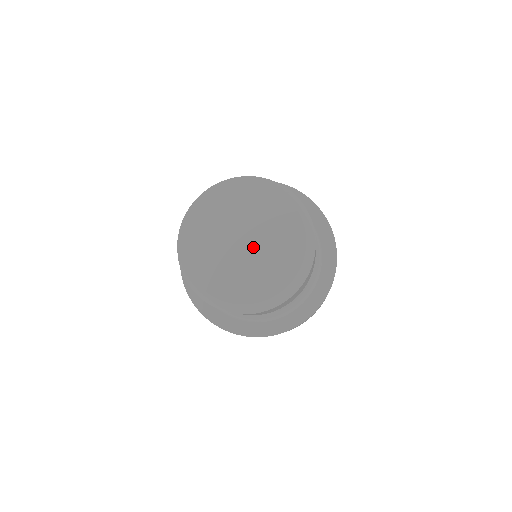
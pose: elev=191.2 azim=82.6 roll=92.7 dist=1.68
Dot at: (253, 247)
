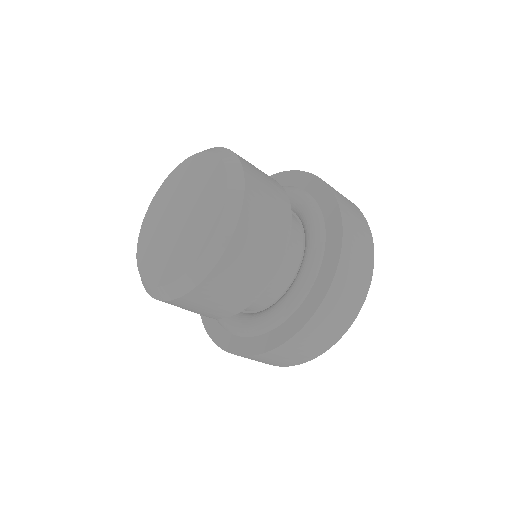
Dot at: (181, 224)
